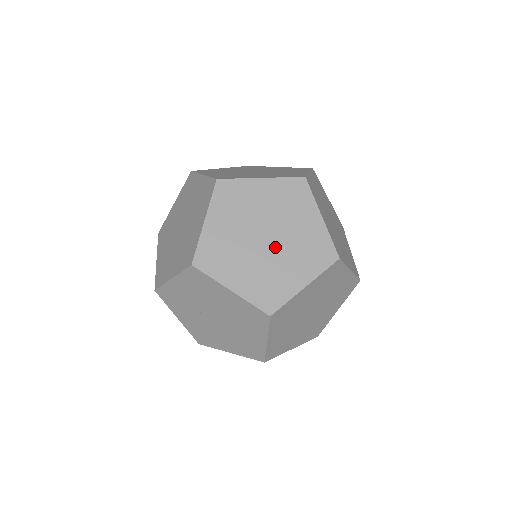
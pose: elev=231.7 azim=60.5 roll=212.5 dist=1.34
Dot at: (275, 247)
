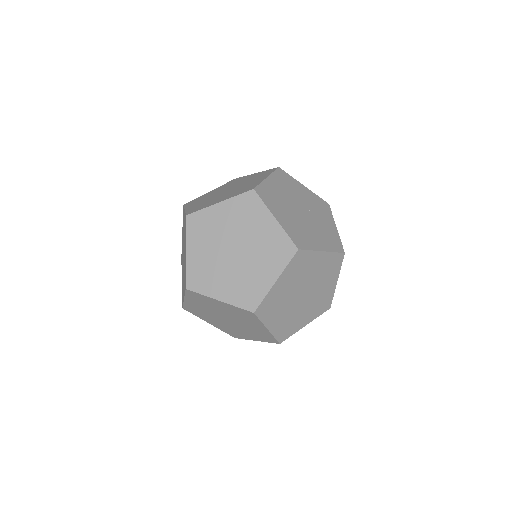
Dot at: occluded
